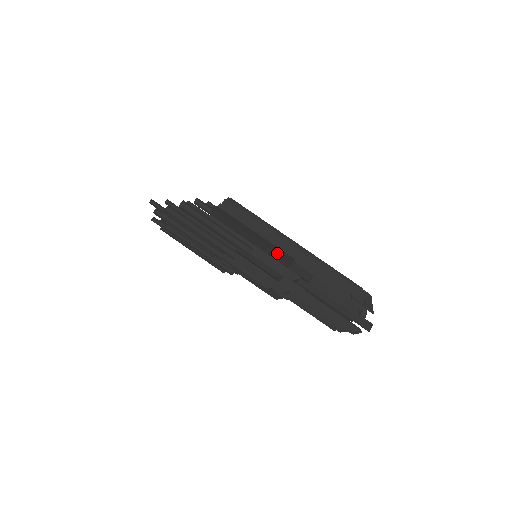
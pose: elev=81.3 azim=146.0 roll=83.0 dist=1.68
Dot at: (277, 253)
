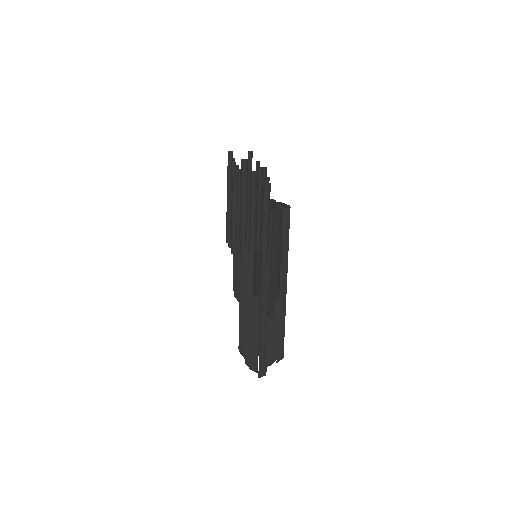
Dot at: (277, 284)
